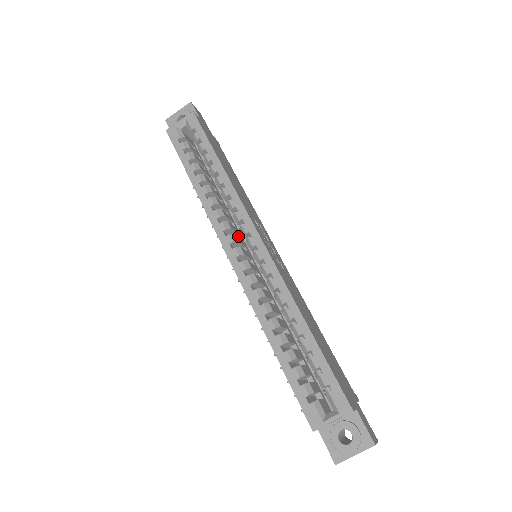
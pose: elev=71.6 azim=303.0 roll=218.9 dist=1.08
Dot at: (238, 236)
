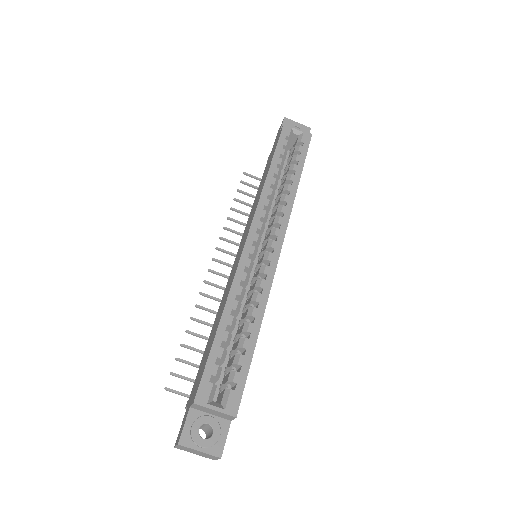
Dot at: occluded
